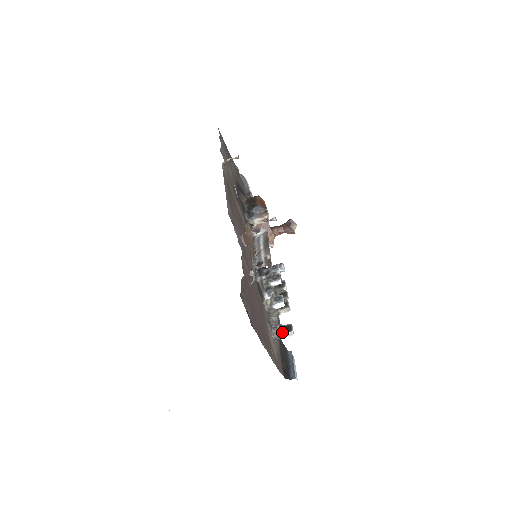
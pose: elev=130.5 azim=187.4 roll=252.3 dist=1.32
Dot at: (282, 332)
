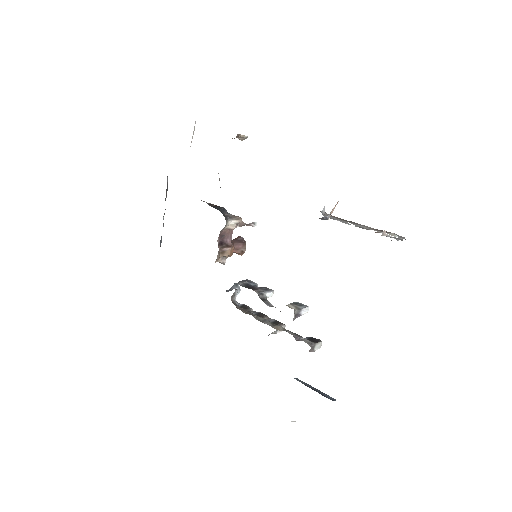
Dot at: (315, 342)
